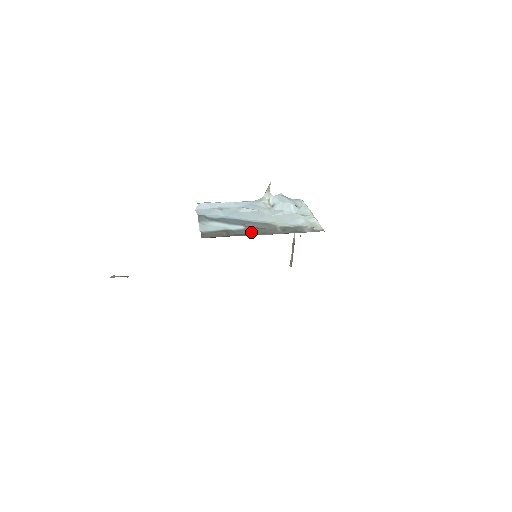
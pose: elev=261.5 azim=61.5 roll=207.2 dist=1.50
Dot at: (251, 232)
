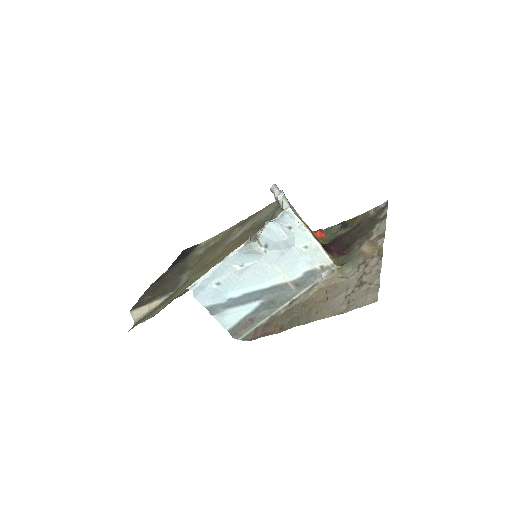
Dot at: (270, 307)
